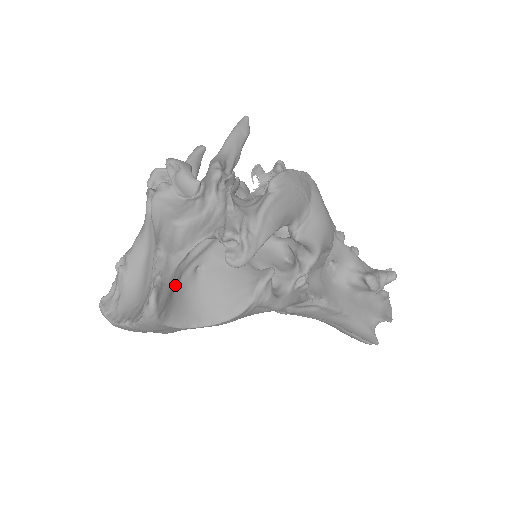
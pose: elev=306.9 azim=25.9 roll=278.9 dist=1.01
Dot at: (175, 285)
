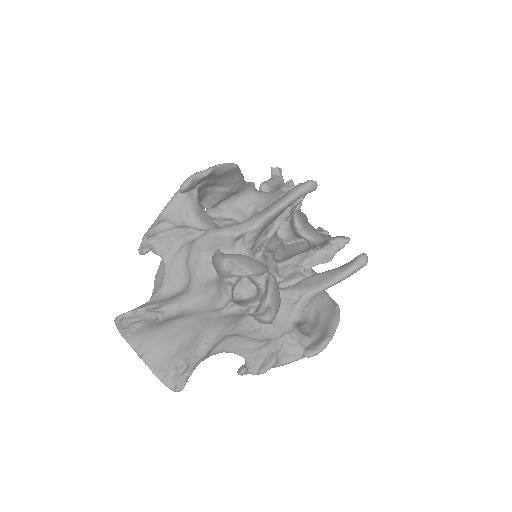
Dot at: occluded
